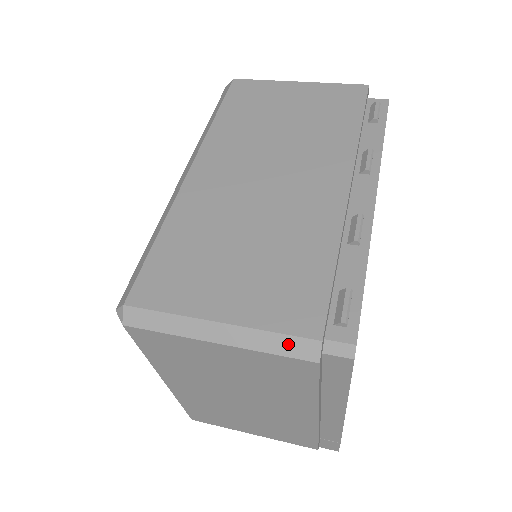
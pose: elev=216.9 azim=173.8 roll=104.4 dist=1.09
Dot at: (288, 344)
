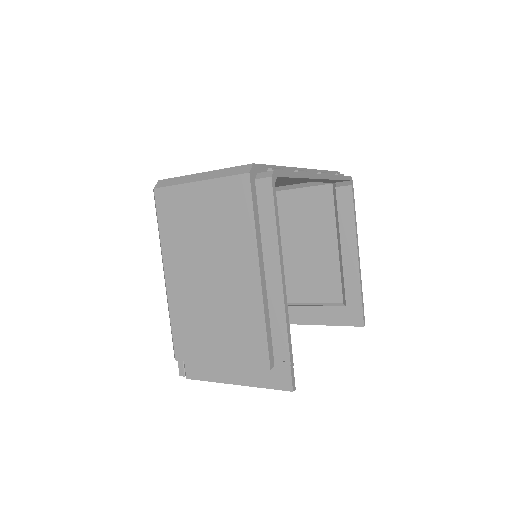
Dot at: (235, 170)
